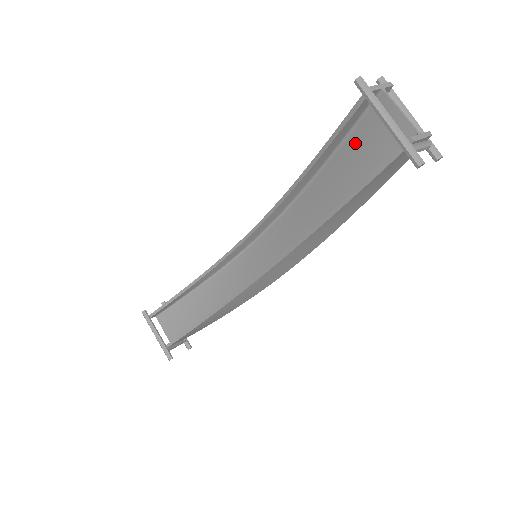
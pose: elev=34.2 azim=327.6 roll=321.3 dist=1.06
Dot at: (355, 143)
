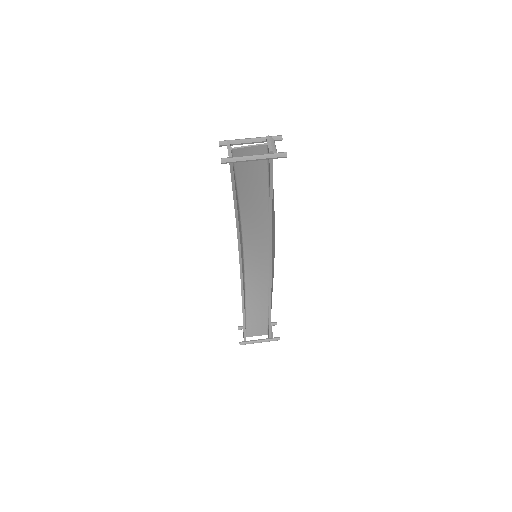
Dot at: (243, 174)
